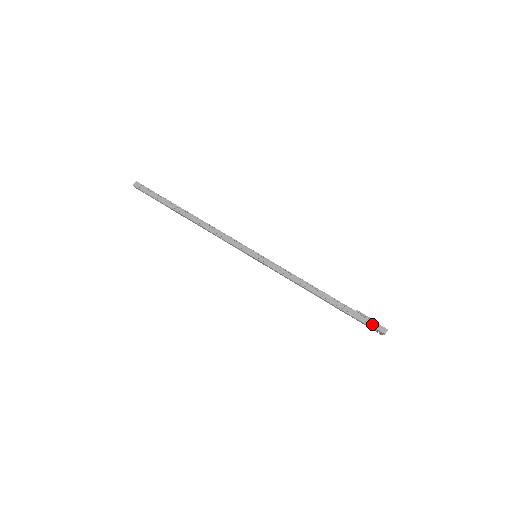
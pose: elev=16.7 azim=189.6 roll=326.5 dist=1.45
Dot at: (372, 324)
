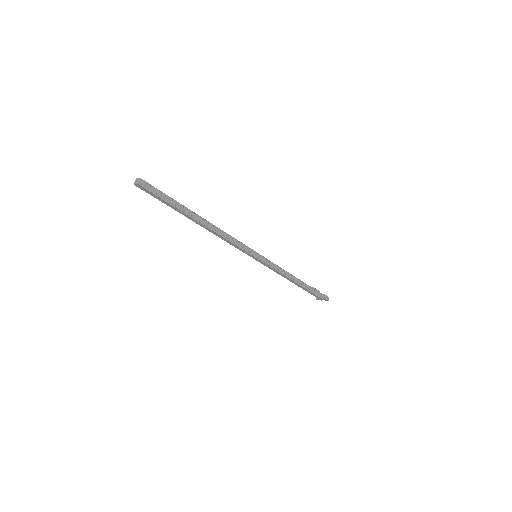
Dot at: (321, 295)
